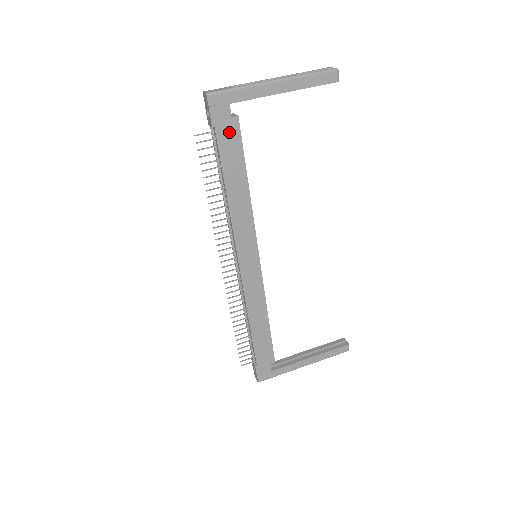
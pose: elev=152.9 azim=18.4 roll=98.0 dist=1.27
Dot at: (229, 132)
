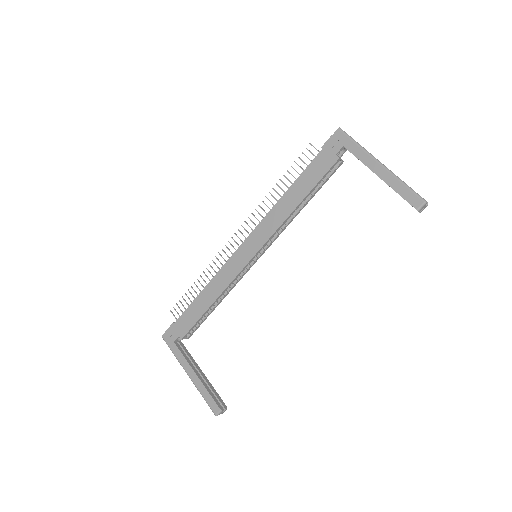
Dot at: (326, 161)
